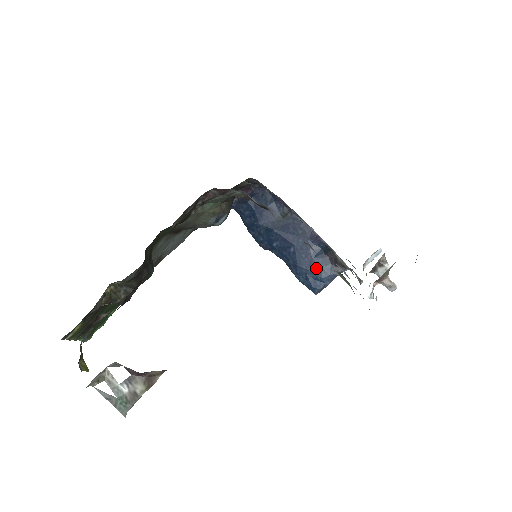
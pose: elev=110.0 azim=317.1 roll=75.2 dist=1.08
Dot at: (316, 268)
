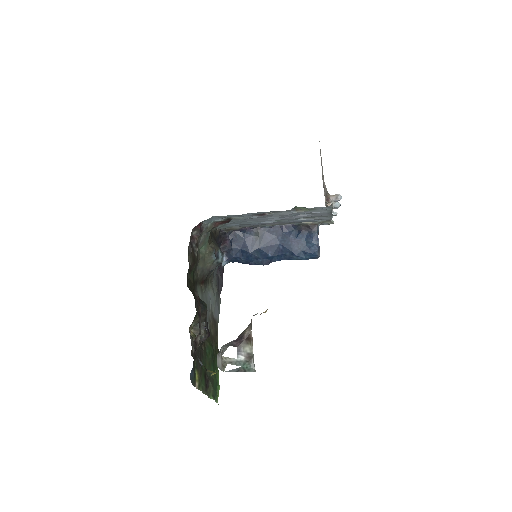
Dot at: (303, 242)
